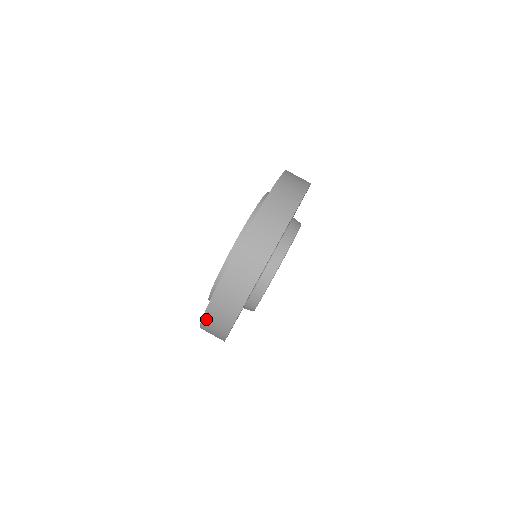
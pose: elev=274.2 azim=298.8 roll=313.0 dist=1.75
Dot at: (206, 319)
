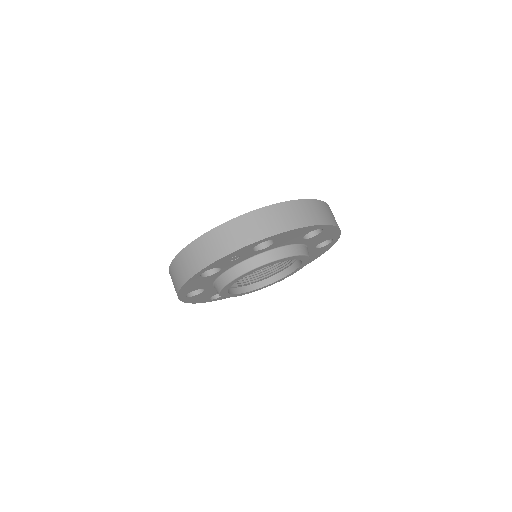
Dot at: (239, 220)
